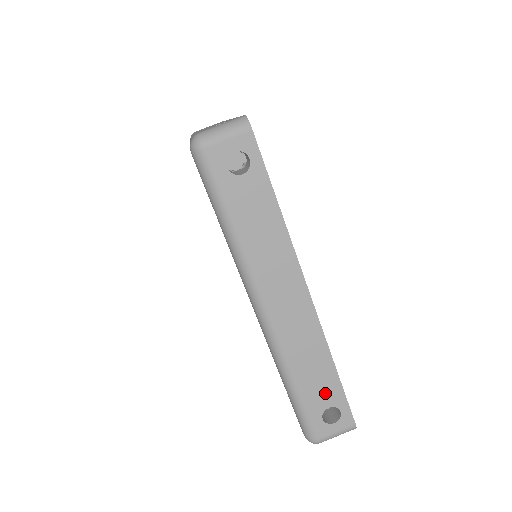
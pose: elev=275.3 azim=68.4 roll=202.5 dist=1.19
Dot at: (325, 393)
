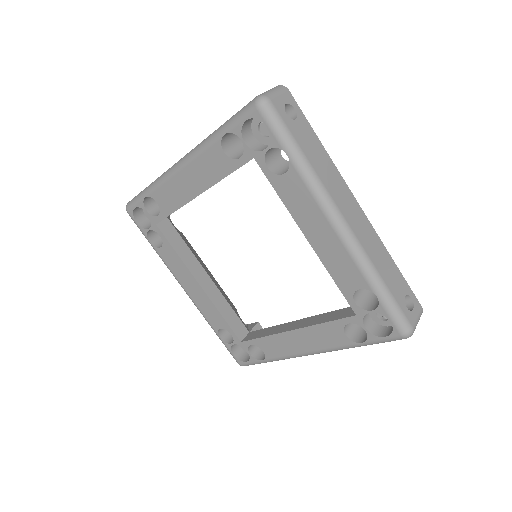
Dot at: (398, 284)
